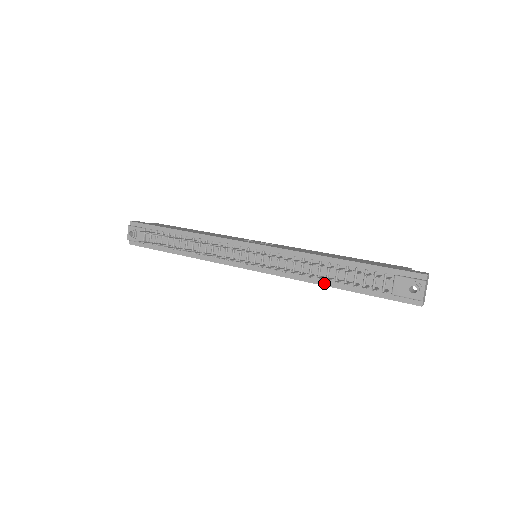
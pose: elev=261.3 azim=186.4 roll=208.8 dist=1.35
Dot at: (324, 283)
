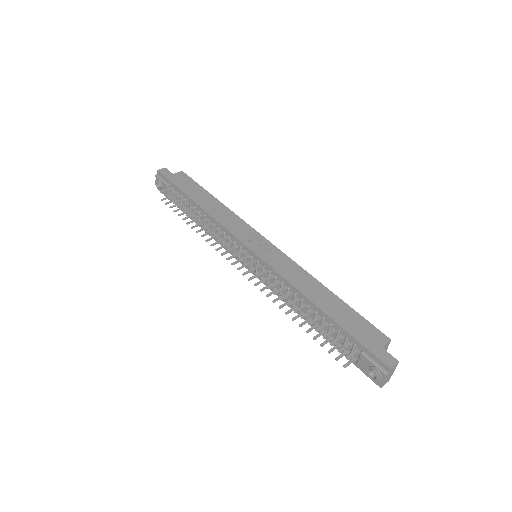
Dot at: (304, 318)
